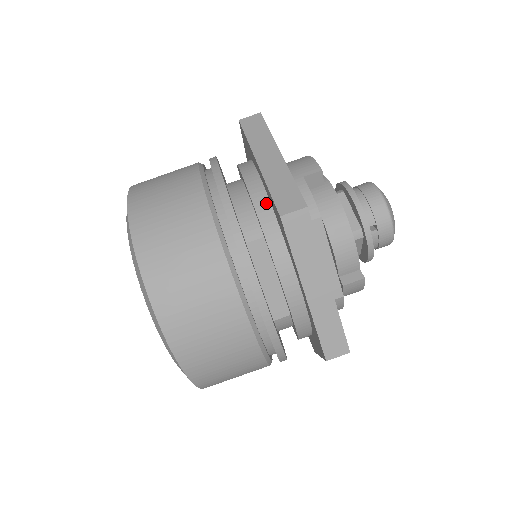
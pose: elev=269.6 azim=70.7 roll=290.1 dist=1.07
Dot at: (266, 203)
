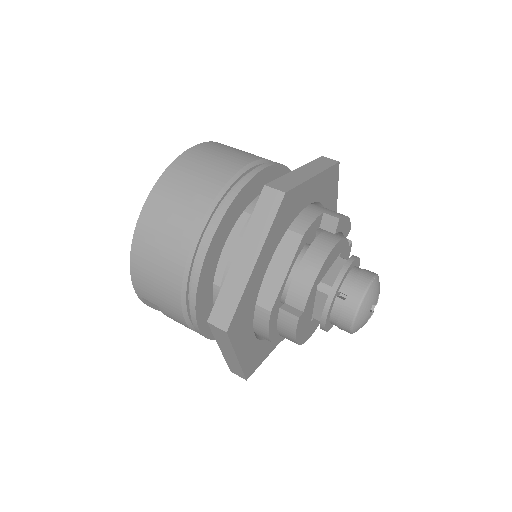
Dot at: occluded
